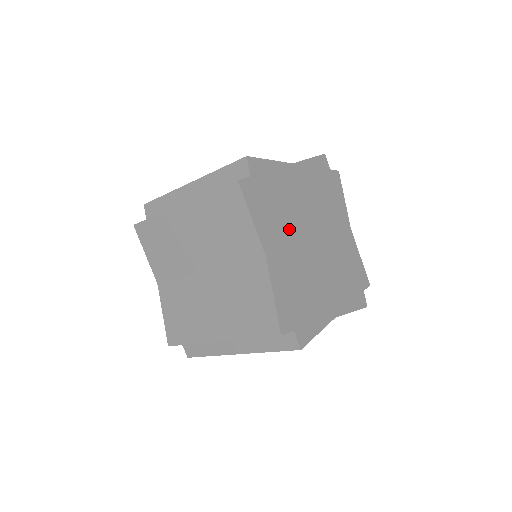
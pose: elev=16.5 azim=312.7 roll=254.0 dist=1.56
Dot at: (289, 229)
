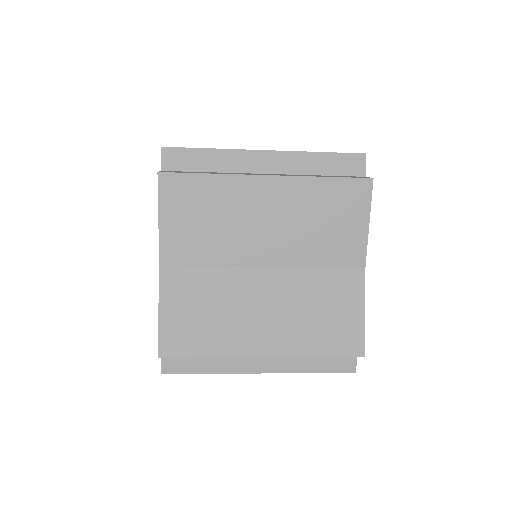
Dot at: occluded
